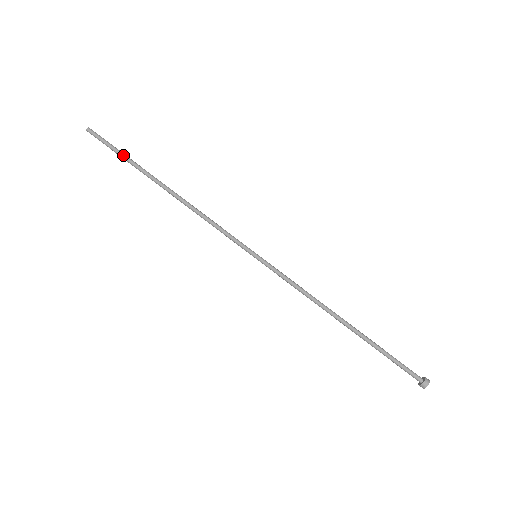
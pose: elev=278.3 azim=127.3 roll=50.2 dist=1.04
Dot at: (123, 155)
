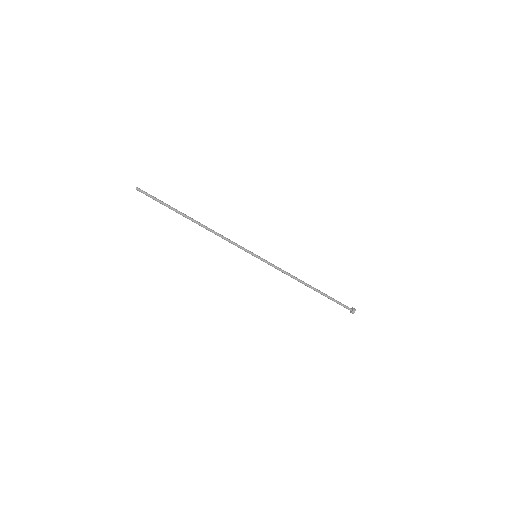
Dot at: (164, 203)
